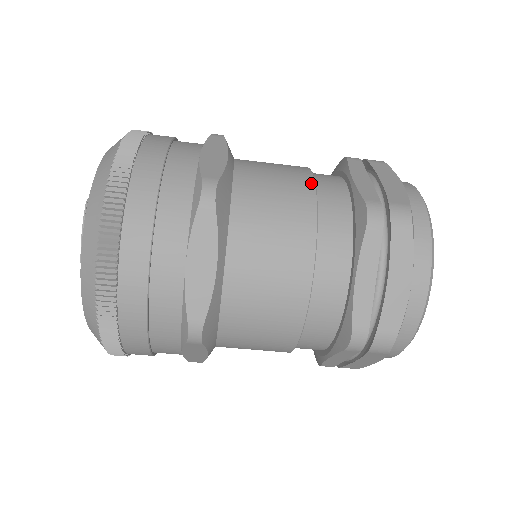
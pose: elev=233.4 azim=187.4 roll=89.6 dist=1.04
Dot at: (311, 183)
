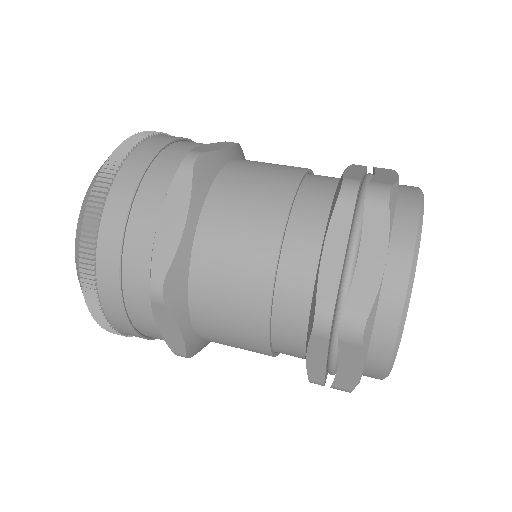
Dot at: (301, 171)
